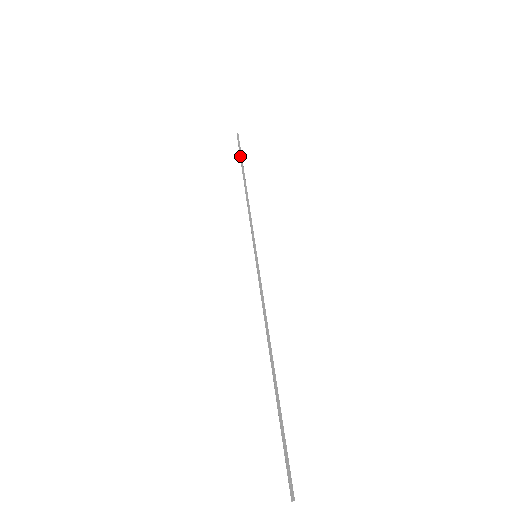
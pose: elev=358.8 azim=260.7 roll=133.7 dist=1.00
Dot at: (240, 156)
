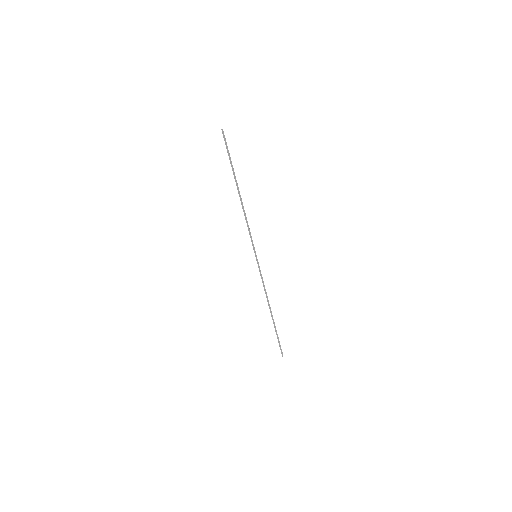
Dot at: (231, 163)
